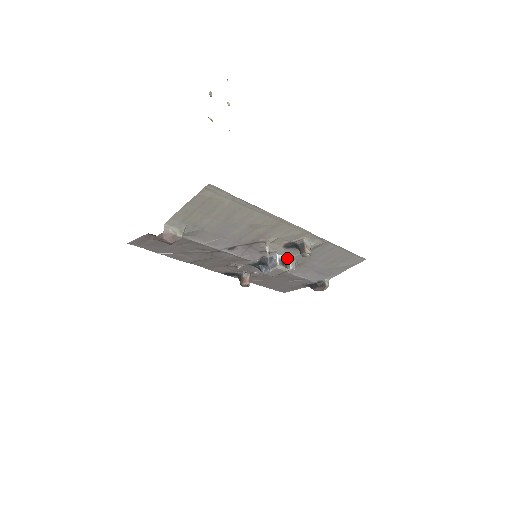
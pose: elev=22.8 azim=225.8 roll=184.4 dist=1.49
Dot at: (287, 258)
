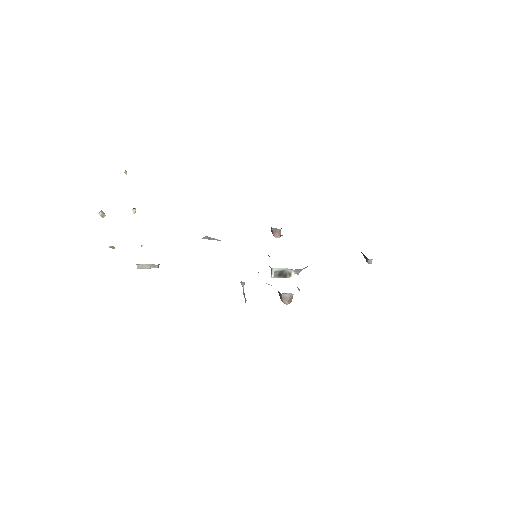
Dot at: occluded
